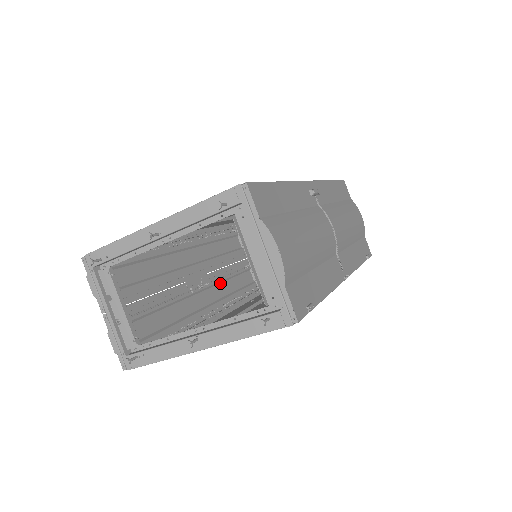
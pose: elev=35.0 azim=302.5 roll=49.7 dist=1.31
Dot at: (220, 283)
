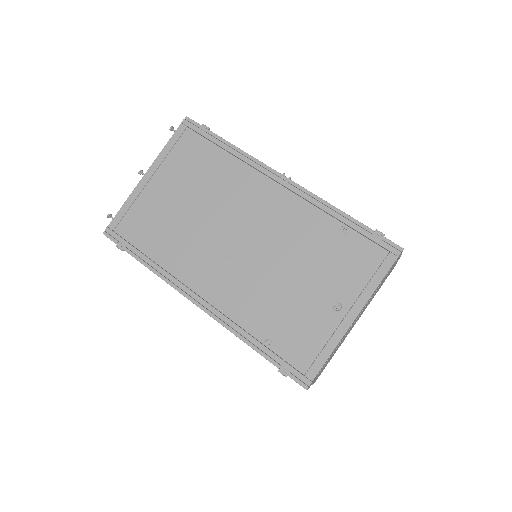
Dot at: occluded
